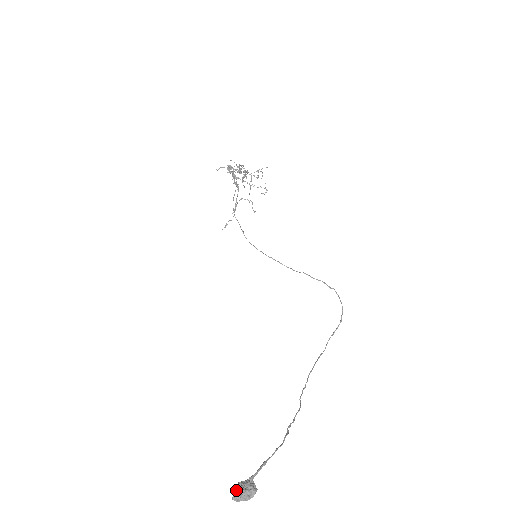
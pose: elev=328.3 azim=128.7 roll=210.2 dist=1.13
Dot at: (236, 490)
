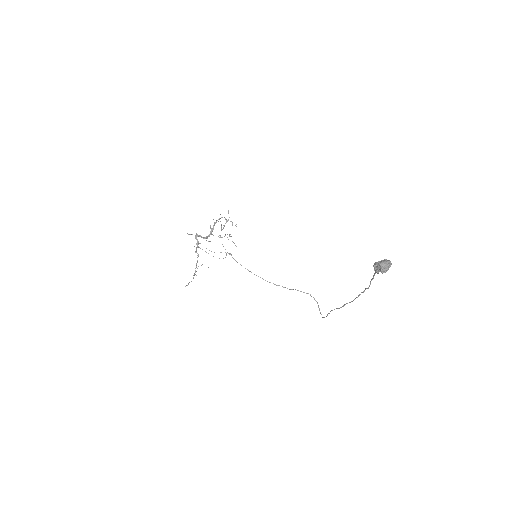
Dot at: (378, 262)
